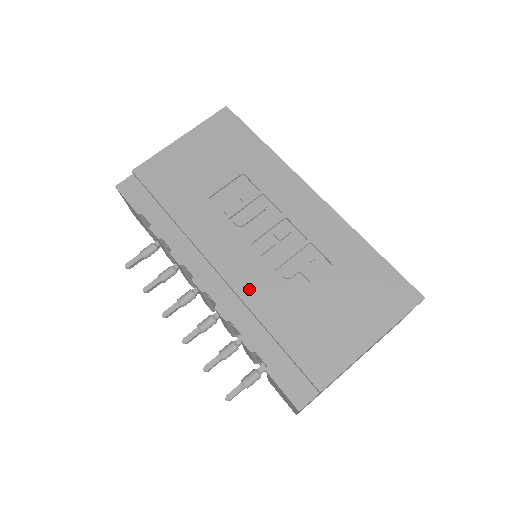
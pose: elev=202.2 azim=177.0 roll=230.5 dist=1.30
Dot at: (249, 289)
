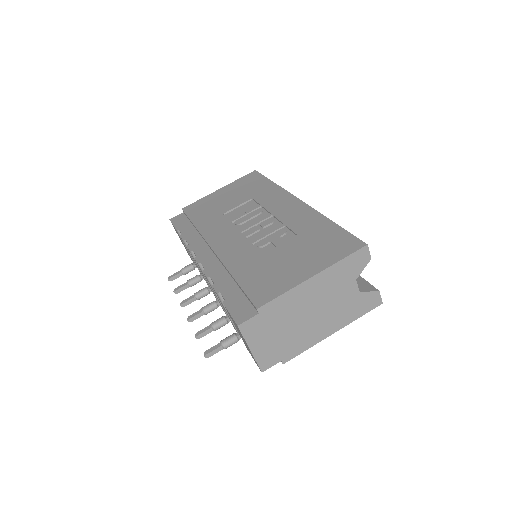
Dot at: (229, 255)
